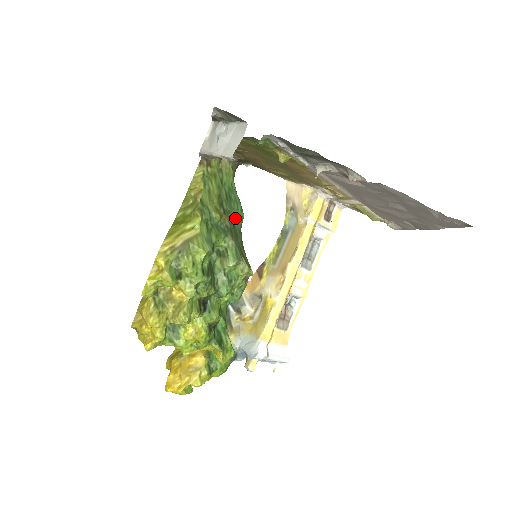
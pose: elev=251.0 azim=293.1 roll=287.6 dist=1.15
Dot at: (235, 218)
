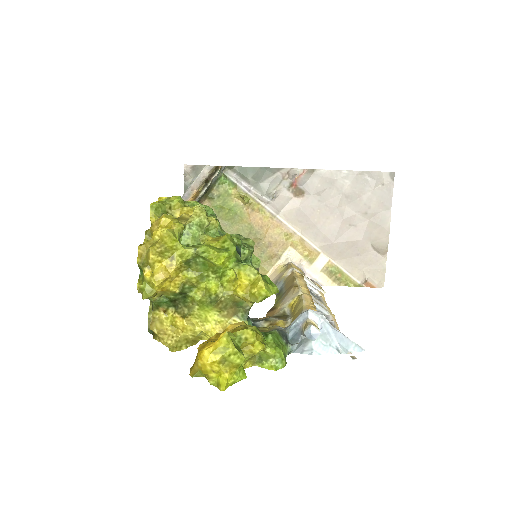
Dot at: occluded
